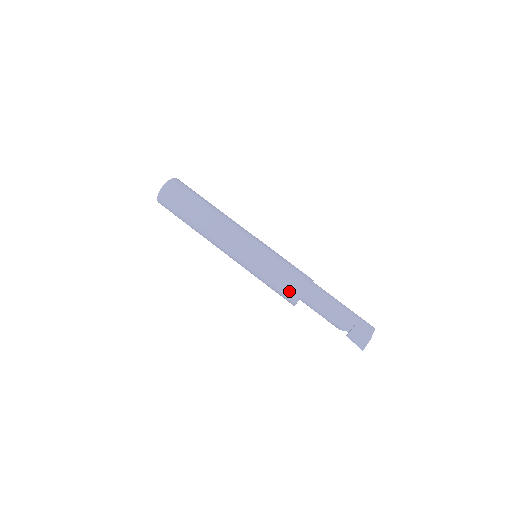
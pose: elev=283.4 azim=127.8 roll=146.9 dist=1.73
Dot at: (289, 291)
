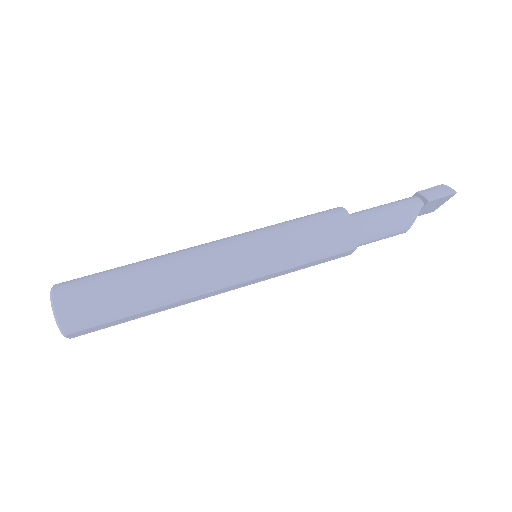
Dot at: (330, 219)
